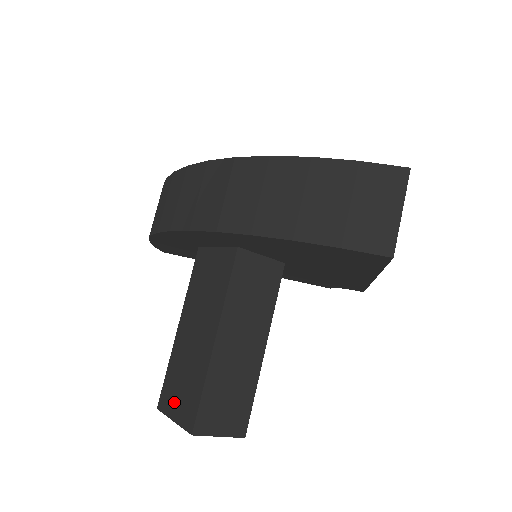
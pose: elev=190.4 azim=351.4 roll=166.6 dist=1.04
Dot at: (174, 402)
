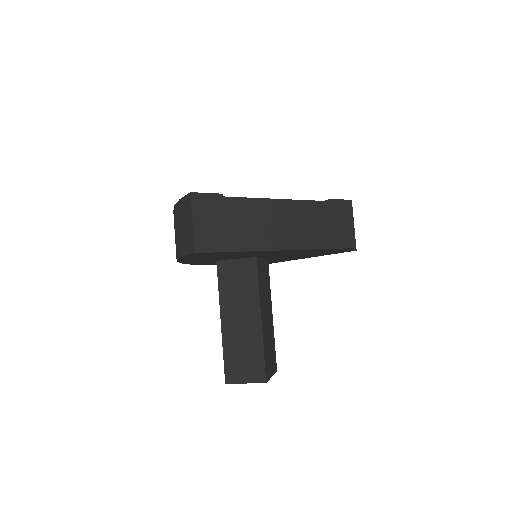
Dot at: occluded
